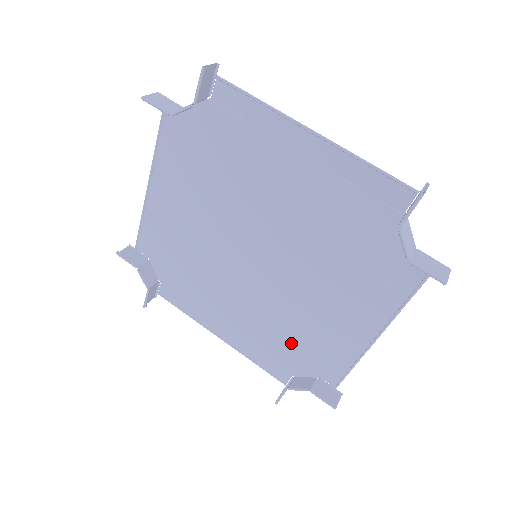
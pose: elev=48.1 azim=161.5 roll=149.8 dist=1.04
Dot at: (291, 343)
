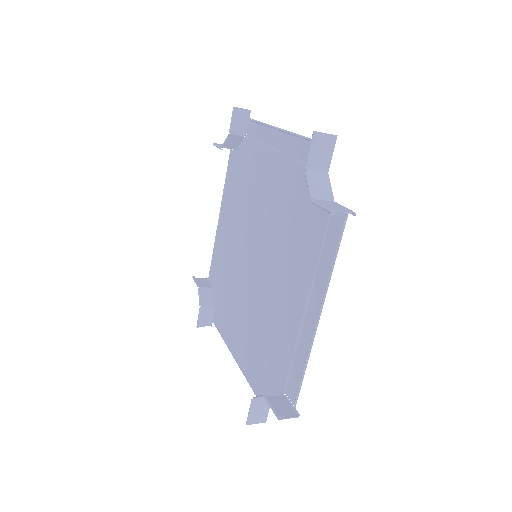
Dot at: (270, 350)
